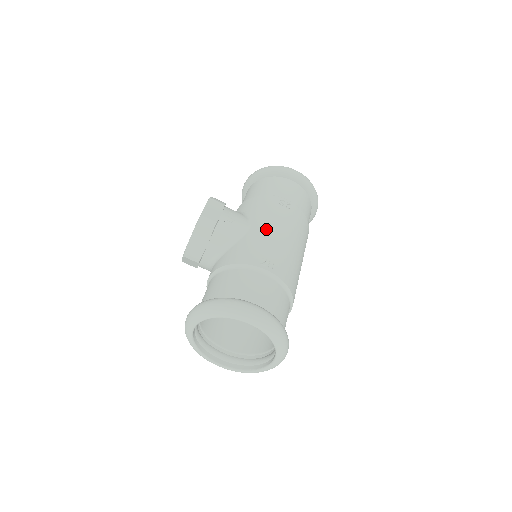
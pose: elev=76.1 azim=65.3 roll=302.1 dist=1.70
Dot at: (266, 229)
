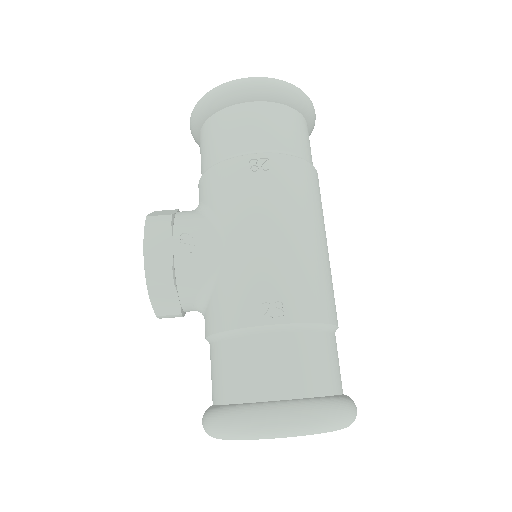
Dot at: (248, 239)
